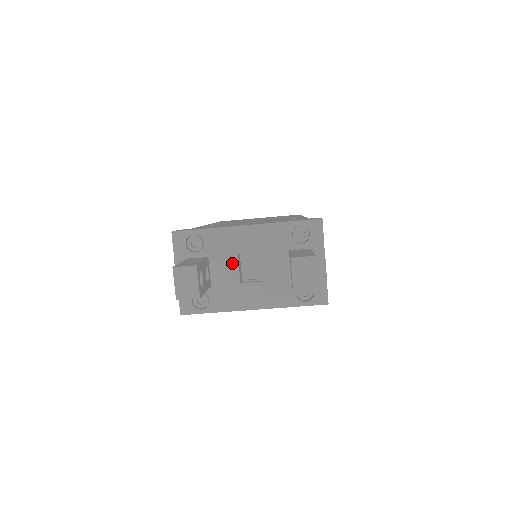
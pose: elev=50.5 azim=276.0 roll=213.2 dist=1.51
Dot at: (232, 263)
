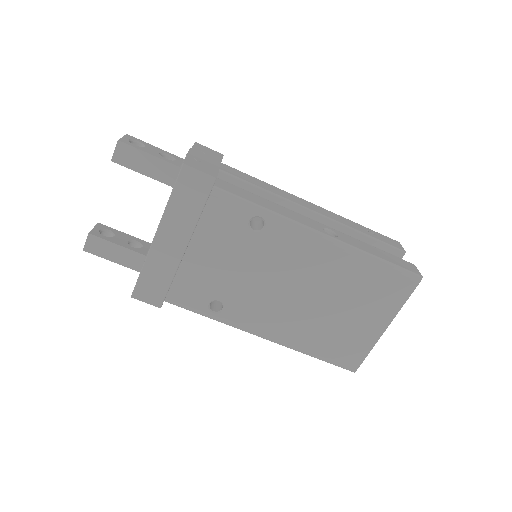
Dot at: occluded
